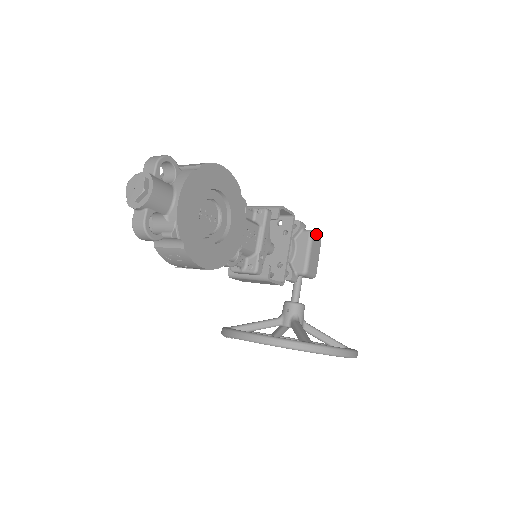
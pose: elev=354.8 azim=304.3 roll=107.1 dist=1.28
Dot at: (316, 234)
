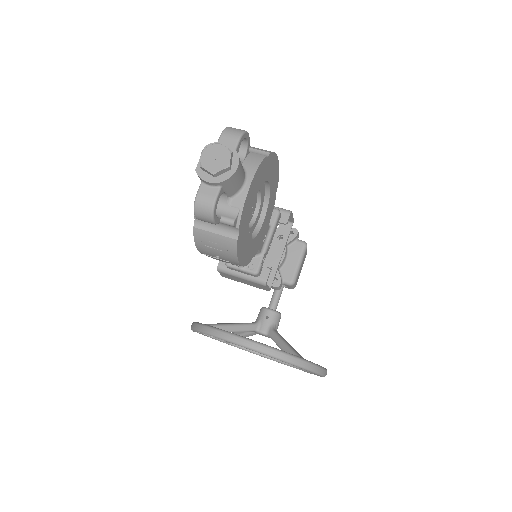
Dot at: occluded
